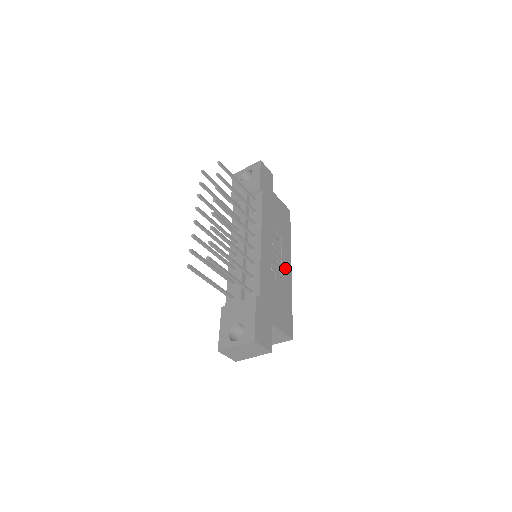
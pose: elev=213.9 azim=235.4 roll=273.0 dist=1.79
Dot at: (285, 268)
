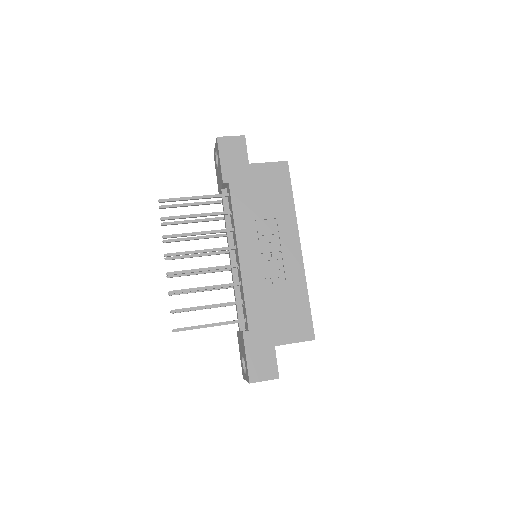
Dot at: (289, 257)
